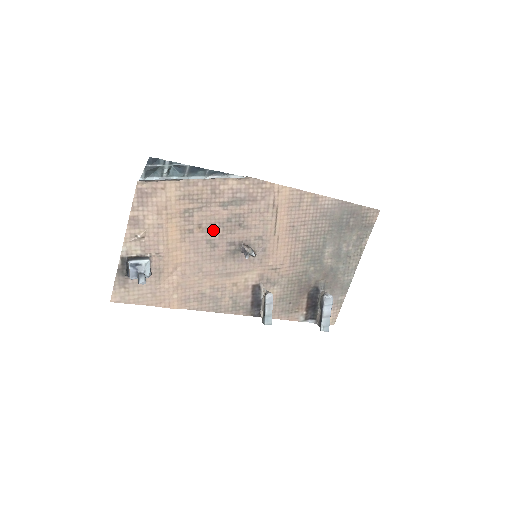
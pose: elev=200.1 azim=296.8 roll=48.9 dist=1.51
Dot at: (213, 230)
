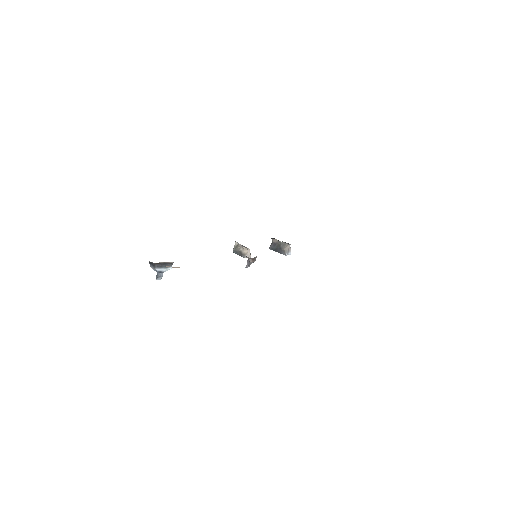
Dot at: occluded
